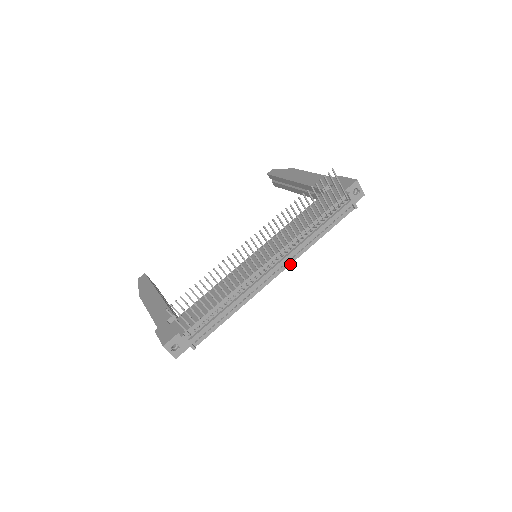
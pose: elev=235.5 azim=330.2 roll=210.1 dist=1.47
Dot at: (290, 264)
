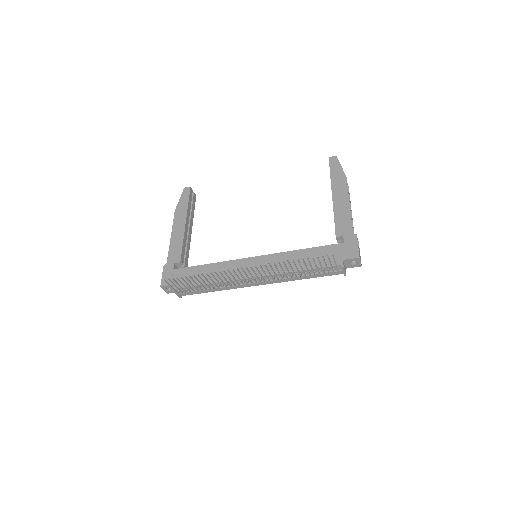
Dot at: (271, 283)
